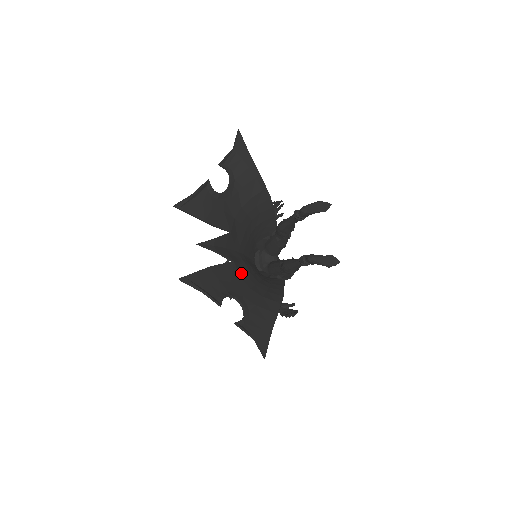
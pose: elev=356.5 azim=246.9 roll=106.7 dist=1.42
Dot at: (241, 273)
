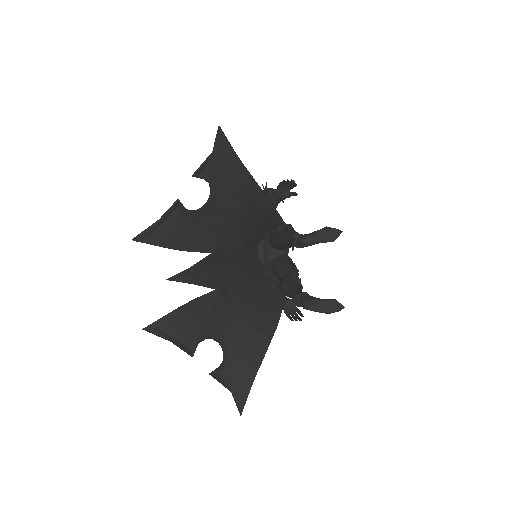
Dot at: (227, 298)
